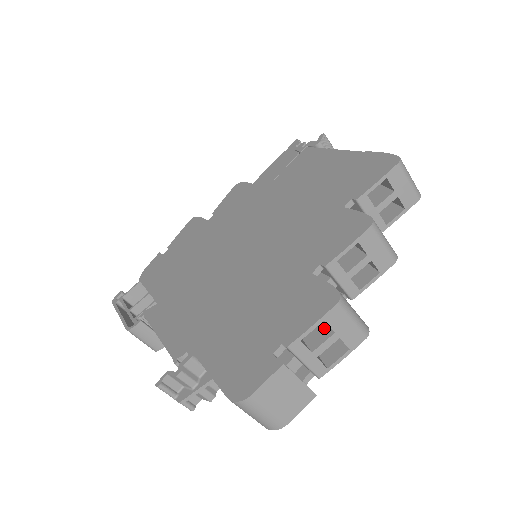
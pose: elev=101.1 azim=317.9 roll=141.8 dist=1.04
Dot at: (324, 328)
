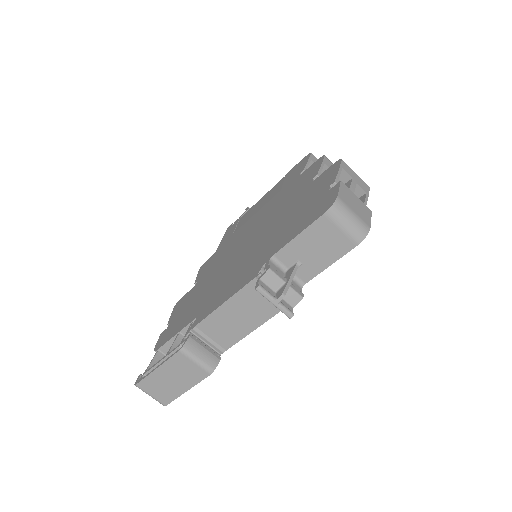
Dot at: occluded
